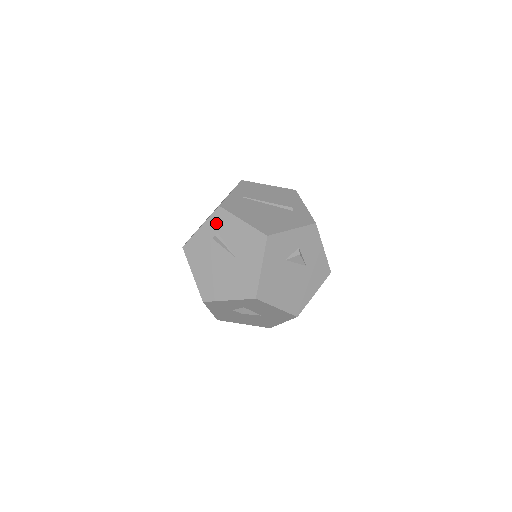
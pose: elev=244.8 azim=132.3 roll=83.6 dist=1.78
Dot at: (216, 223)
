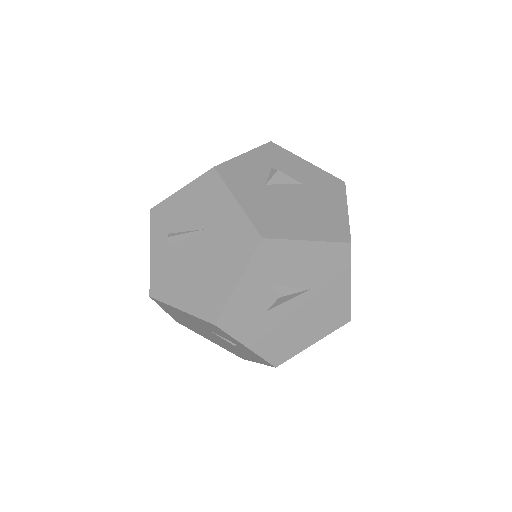
Dot at: (160, 227)
